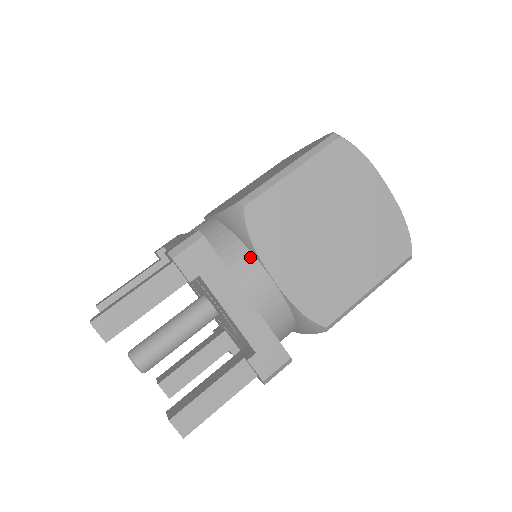
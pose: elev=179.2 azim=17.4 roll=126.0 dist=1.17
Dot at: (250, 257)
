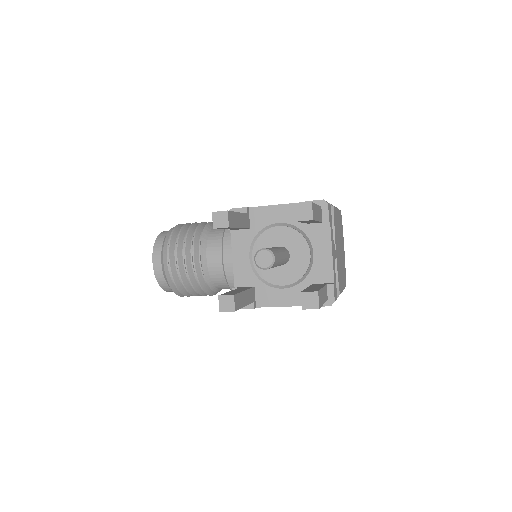
Dot at: occluded
